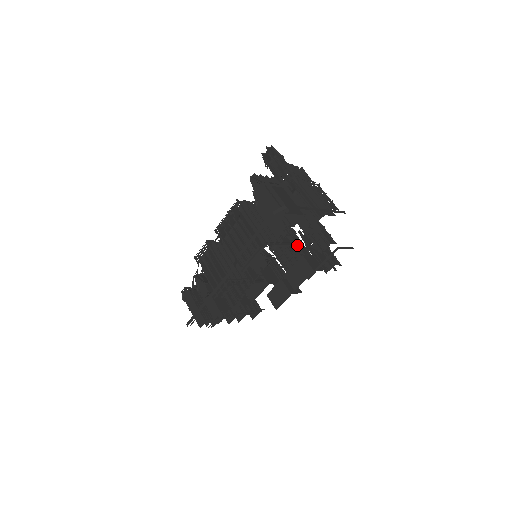
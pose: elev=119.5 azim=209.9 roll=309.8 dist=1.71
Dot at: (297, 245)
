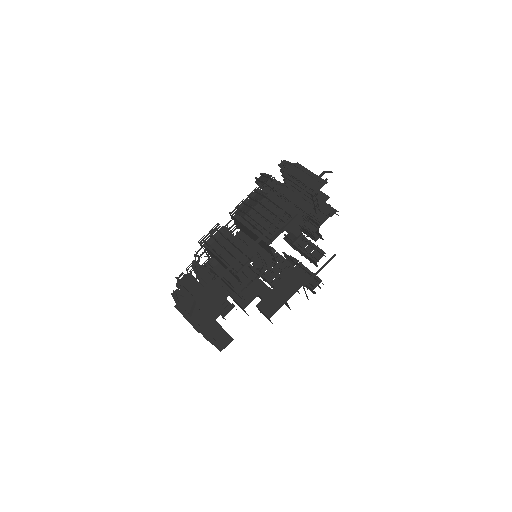
Dot at: (286, 260)
